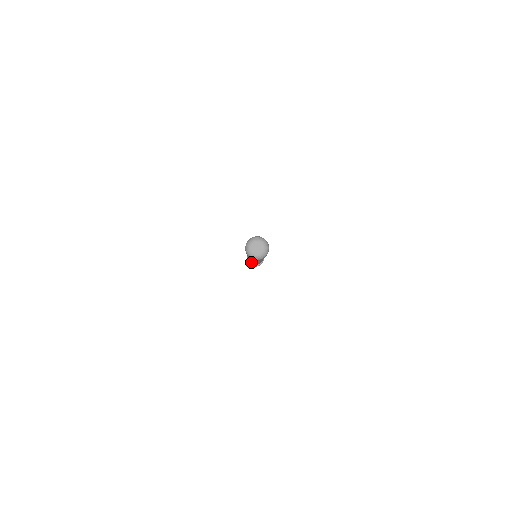
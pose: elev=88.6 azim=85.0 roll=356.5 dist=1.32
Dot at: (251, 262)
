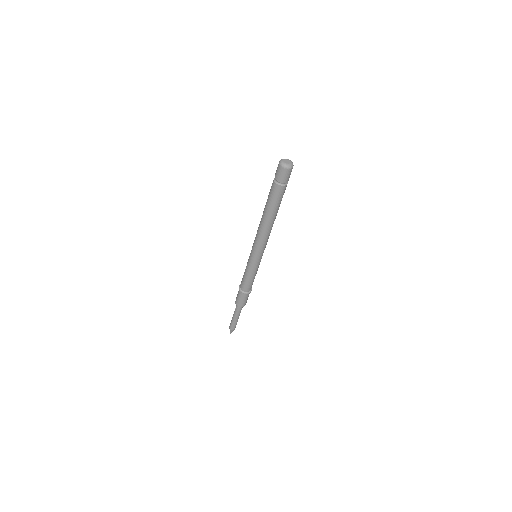
Dot at: (252, 252)
